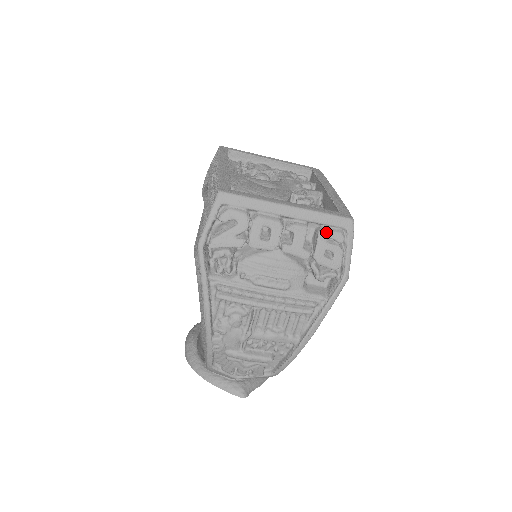
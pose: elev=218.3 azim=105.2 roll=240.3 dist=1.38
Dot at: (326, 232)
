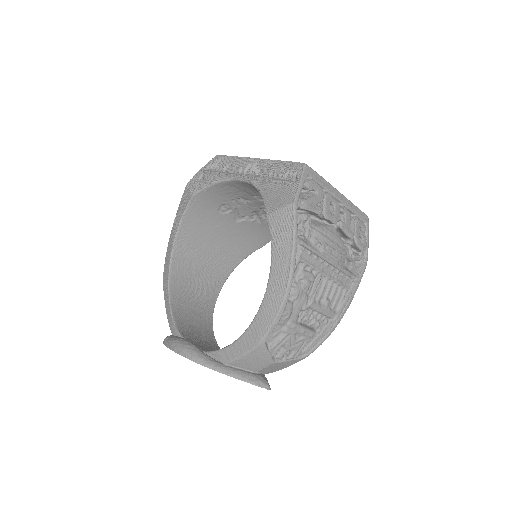
Dot at: (359, 220)
